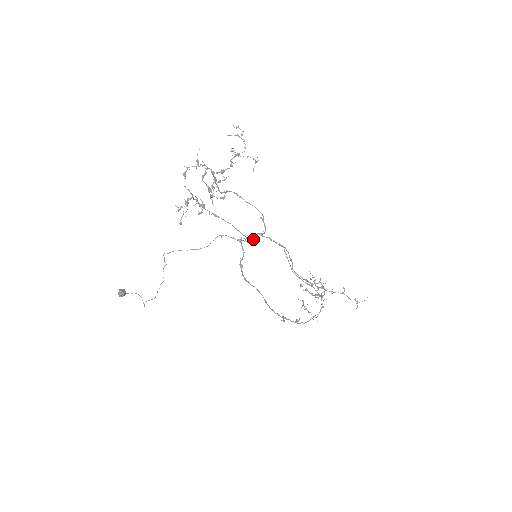
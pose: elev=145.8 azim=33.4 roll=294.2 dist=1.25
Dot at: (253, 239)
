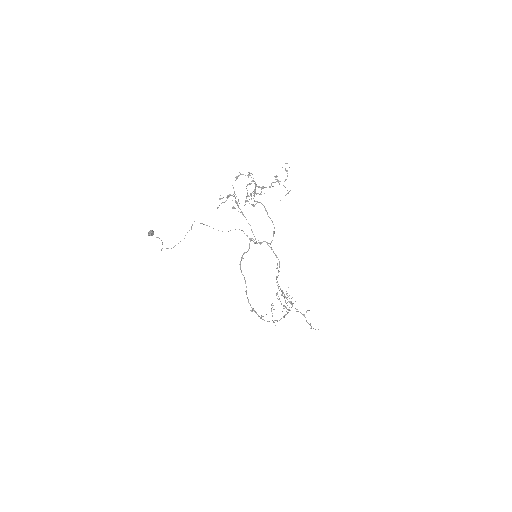
Dot at: (260, 243)
